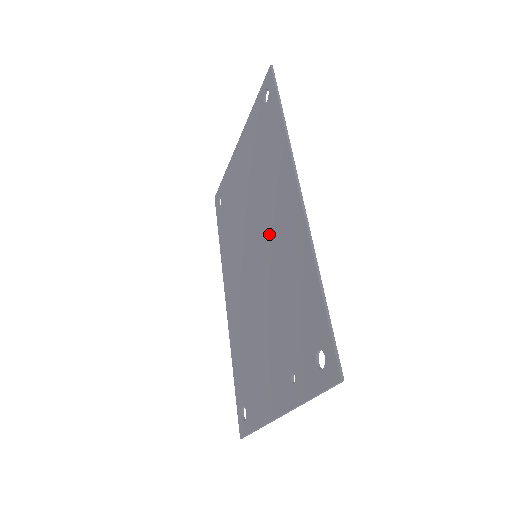
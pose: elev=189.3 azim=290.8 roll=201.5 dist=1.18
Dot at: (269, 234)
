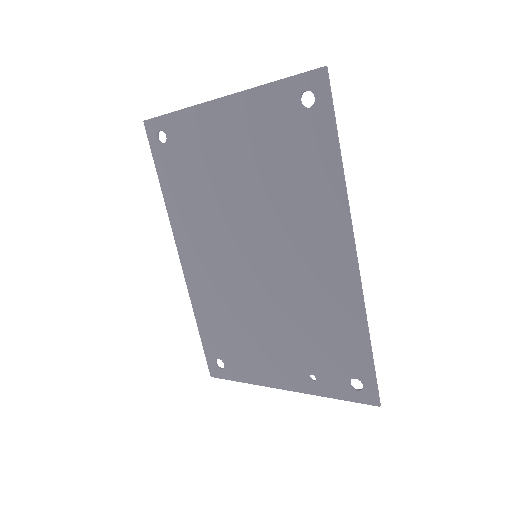
Dot at: (290, 256)
